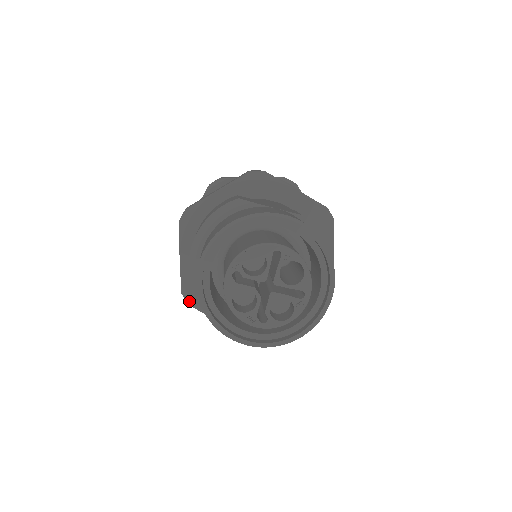
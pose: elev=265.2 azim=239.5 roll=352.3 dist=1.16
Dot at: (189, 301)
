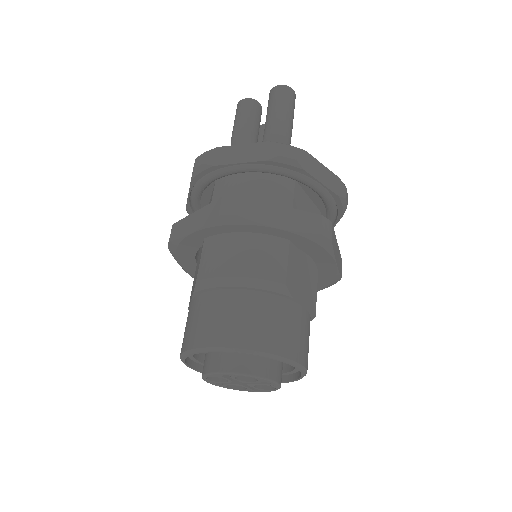
Dot at: (170, 248)
